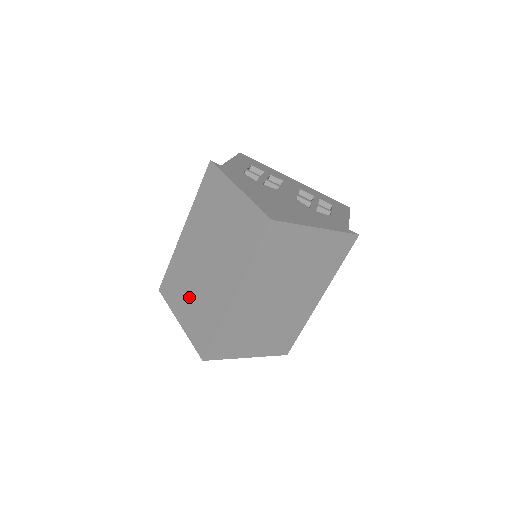
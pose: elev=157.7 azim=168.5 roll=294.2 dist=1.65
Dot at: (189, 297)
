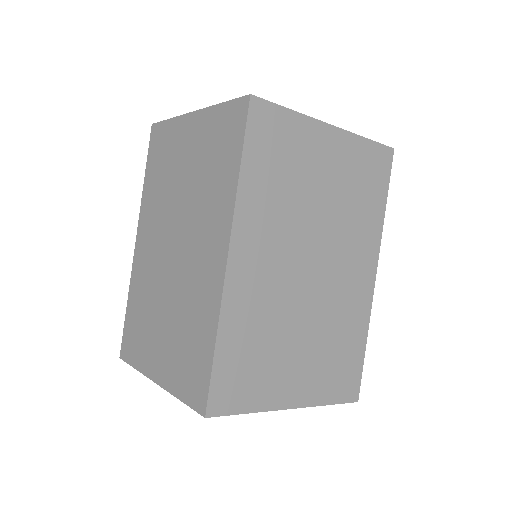
Dot at: (161, 326)
